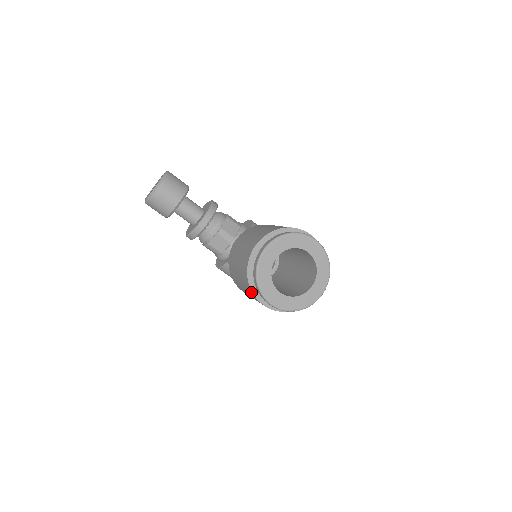
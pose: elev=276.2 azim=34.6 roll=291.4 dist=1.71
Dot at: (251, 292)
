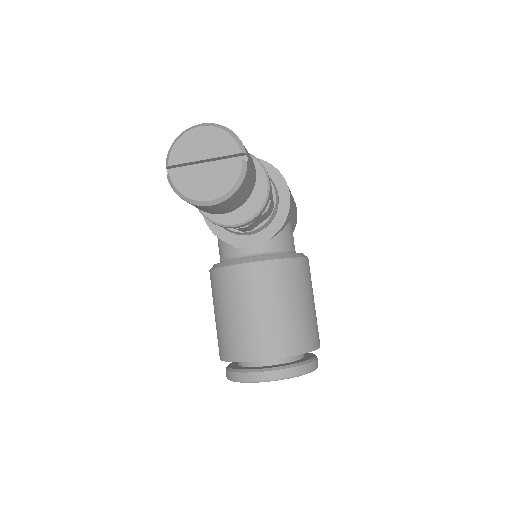
Dot at: (220, 355)
